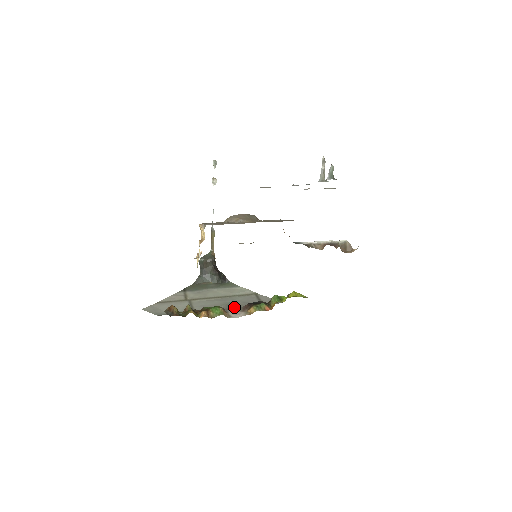
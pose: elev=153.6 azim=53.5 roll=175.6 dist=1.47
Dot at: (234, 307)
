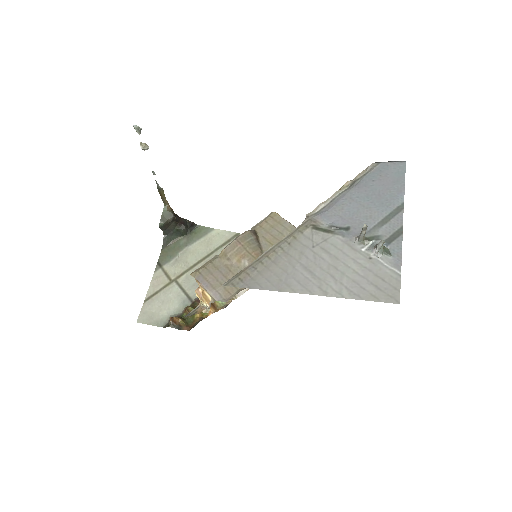
Dot at: occluded
